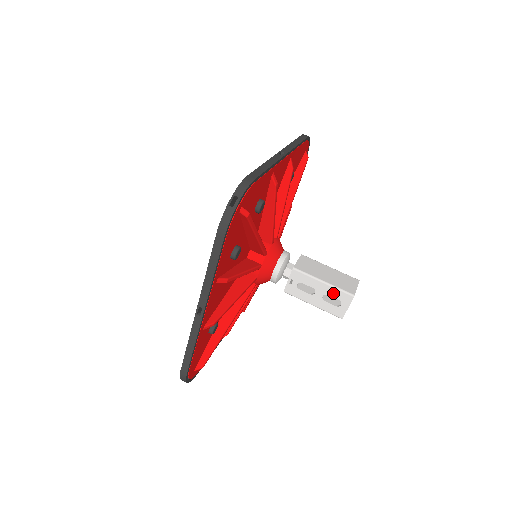
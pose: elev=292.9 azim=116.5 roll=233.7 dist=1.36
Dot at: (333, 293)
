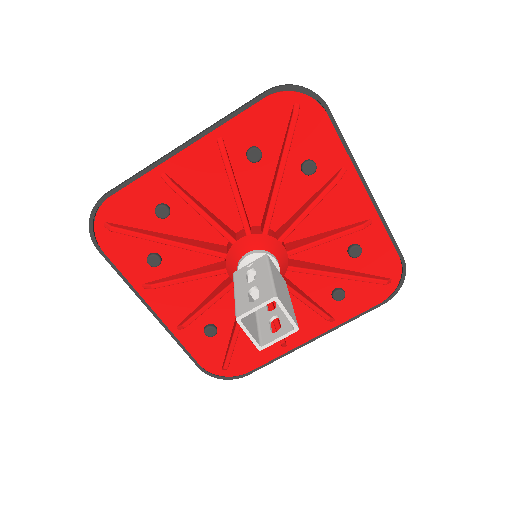
Dot at: (264, 287)
